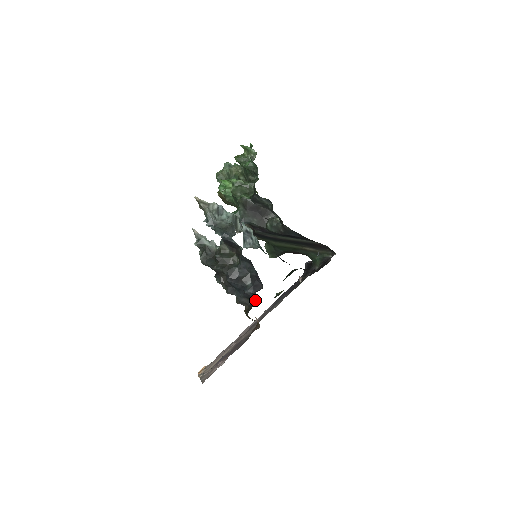
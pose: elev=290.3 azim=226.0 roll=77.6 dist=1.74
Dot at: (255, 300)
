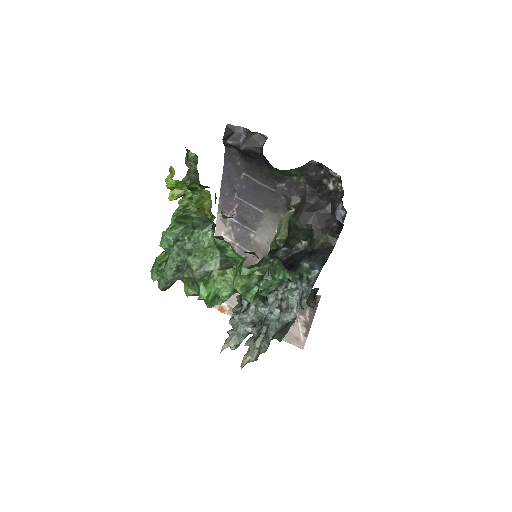
Dot at: occluded
